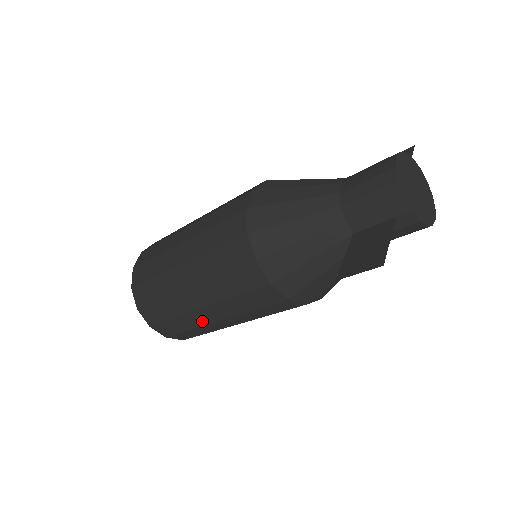
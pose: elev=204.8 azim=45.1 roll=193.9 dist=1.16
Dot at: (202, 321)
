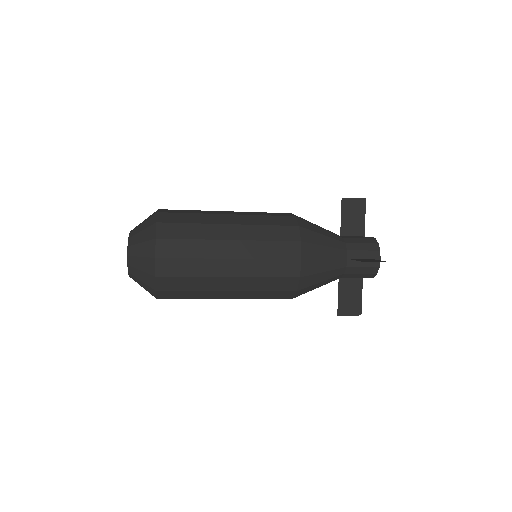
Dot at: occluded
